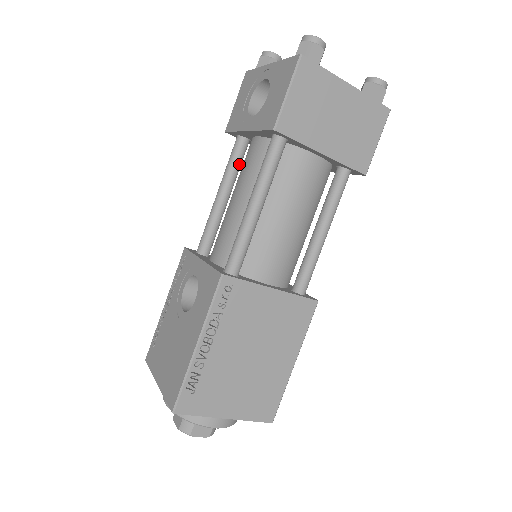
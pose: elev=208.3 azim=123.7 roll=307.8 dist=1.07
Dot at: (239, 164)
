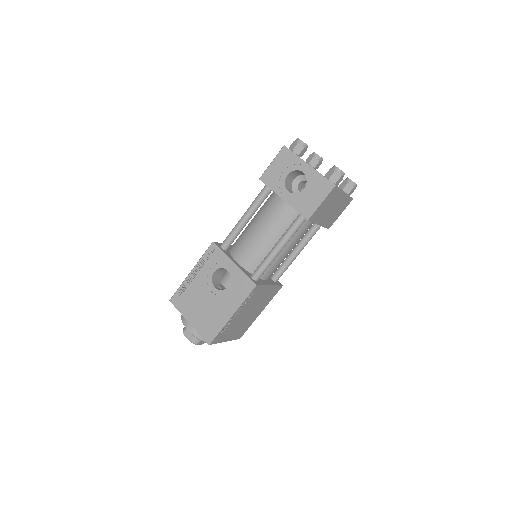
Dot at: occluded
